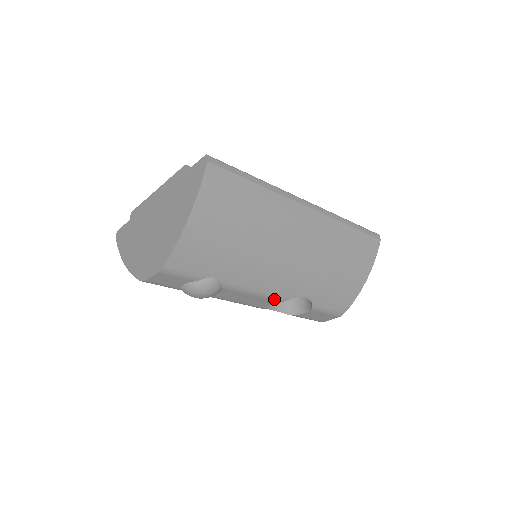
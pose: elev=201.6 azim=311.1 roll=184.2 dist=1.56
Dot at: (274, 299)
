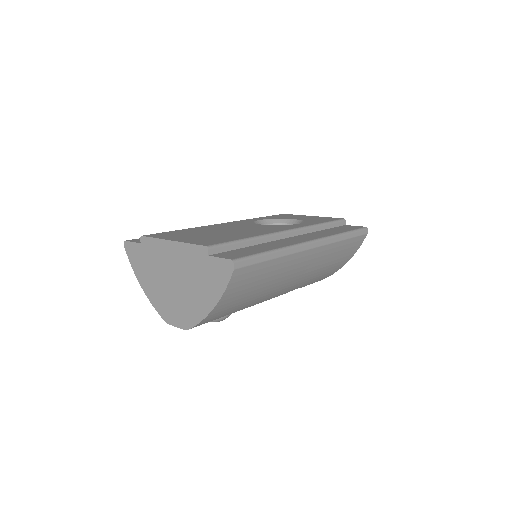
Dot at: occluded
